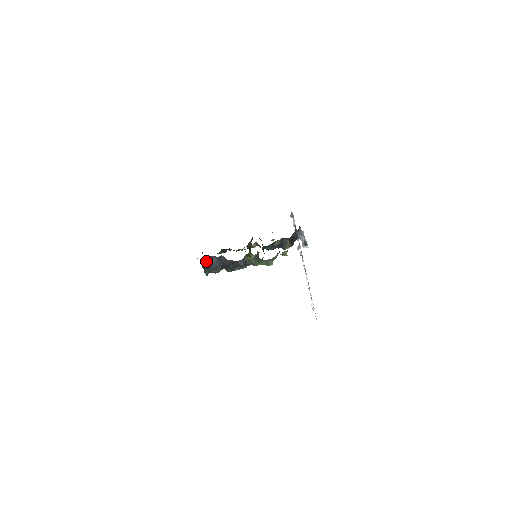
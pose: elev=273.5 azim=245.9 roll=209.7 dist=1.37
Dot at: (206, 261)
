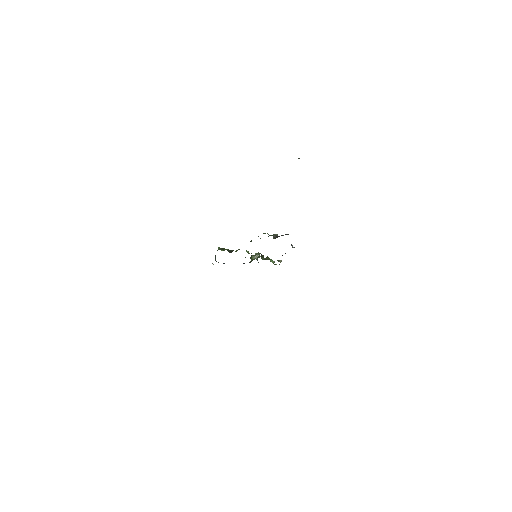
Dot at: occluded
